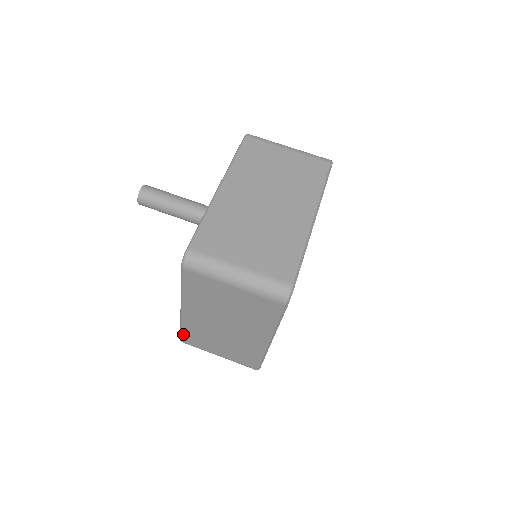
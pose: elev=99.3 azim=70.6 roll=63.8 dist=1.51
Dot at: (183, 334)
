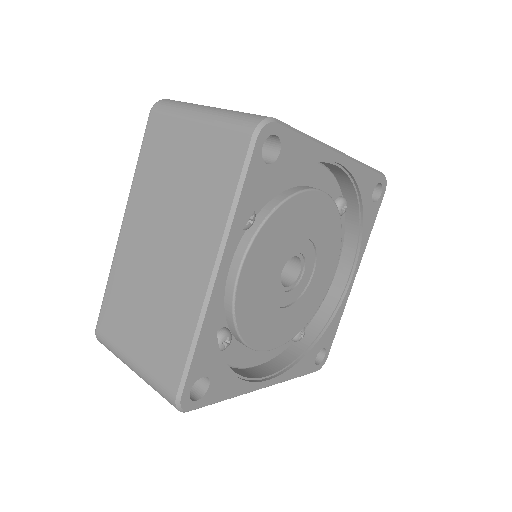
Dot at: (104, 303)
